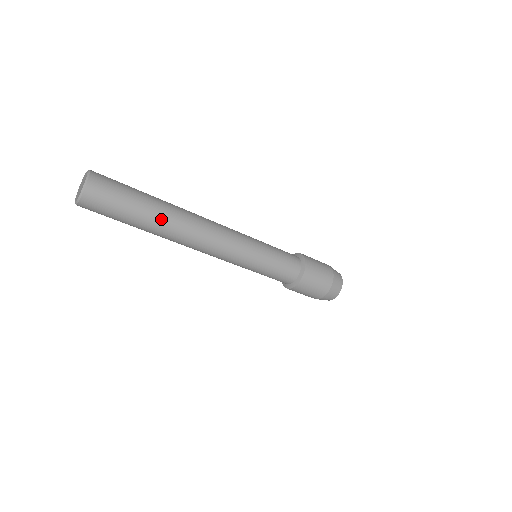
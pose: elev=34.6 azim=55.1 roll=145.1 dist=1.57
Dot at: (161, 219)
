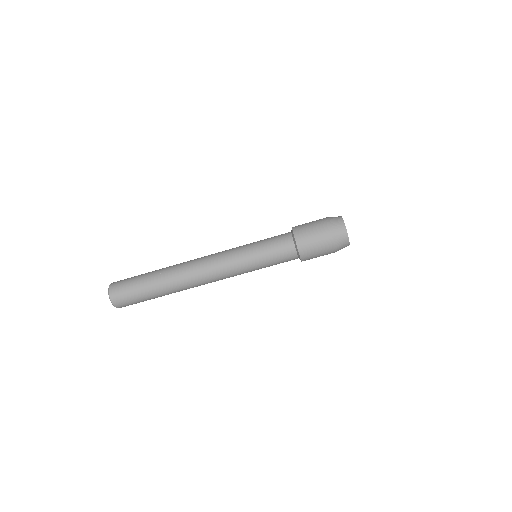
Dot at: (162, 270)
